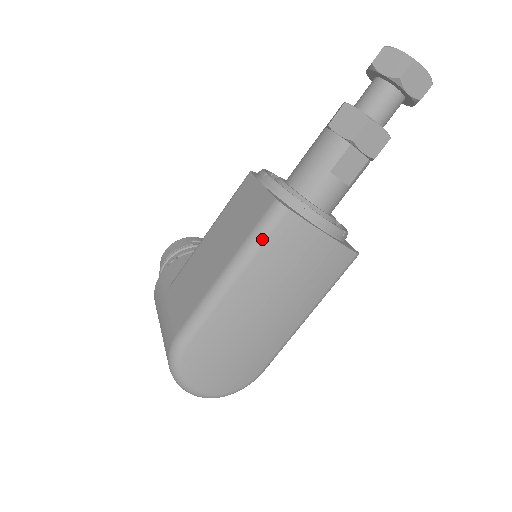
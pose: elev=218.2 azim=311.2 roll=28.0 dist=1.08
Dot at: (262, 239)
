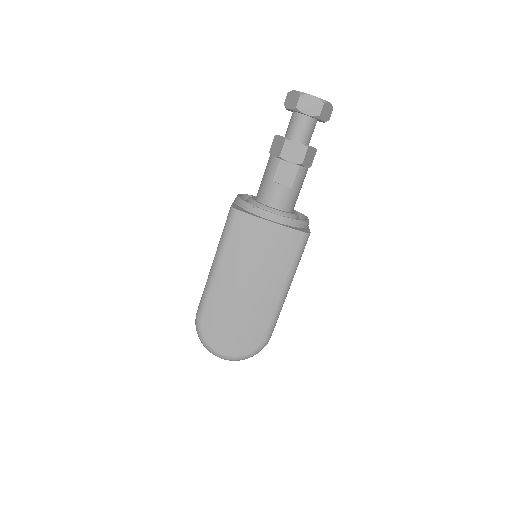
Dot at: (227, 233)
